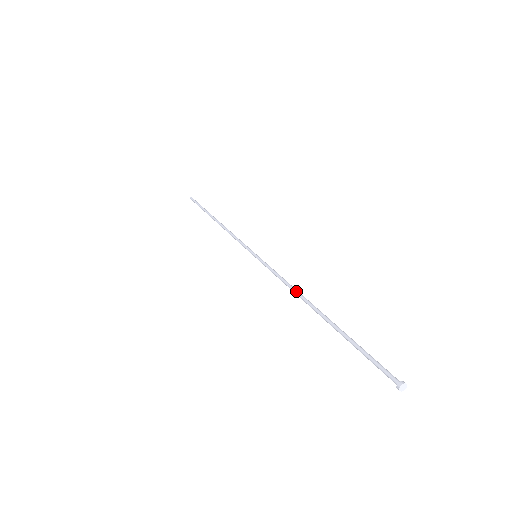
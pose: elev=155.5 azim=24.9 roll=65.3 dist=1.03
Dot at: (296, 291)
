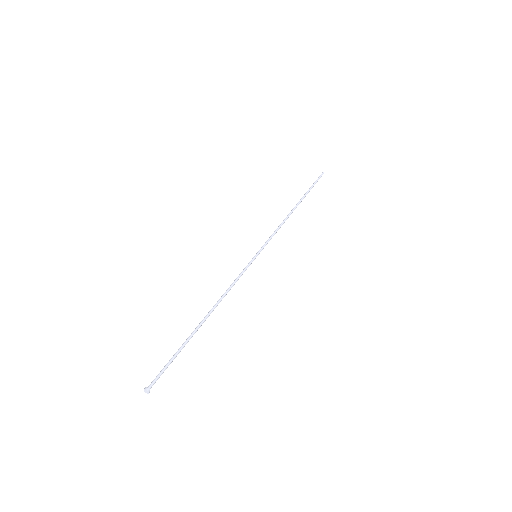
Dot at: (220, 298)
